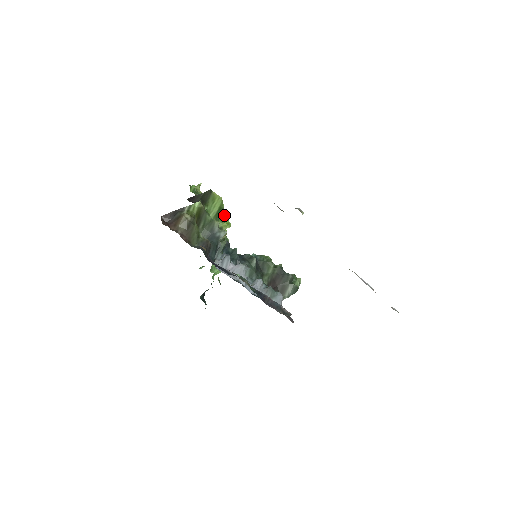
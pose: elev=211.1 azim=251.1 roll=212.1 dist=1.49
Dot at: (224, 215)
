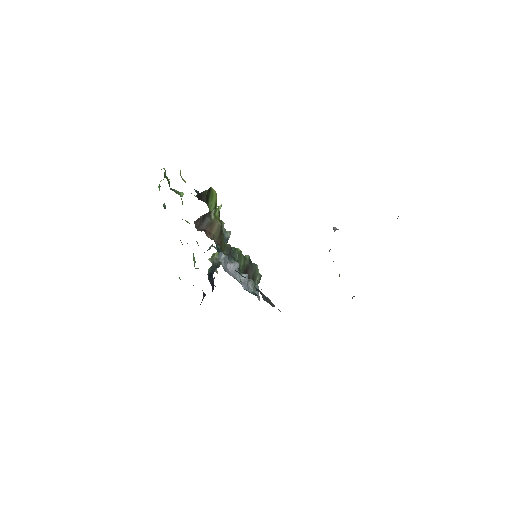
Dot at: occluded
